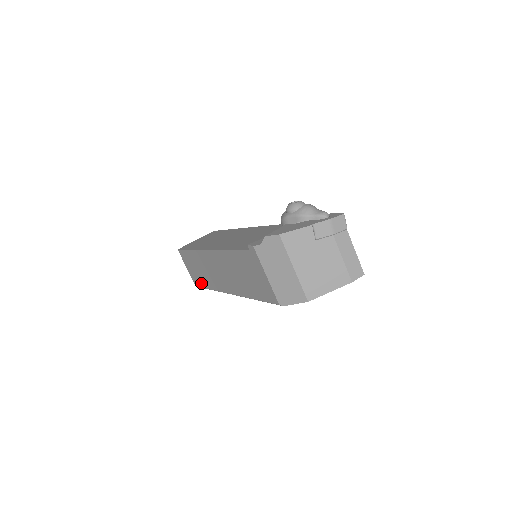
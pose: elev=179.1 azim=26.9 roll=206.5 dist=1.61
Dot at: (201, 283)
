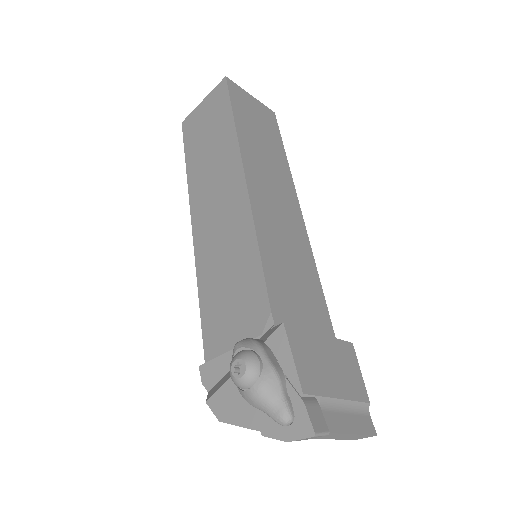
Dot at: occluded
